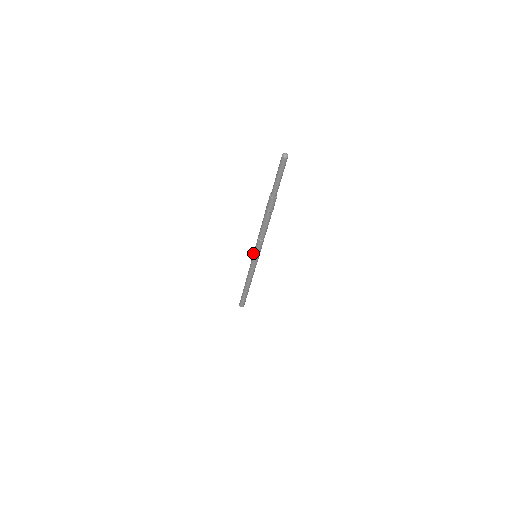
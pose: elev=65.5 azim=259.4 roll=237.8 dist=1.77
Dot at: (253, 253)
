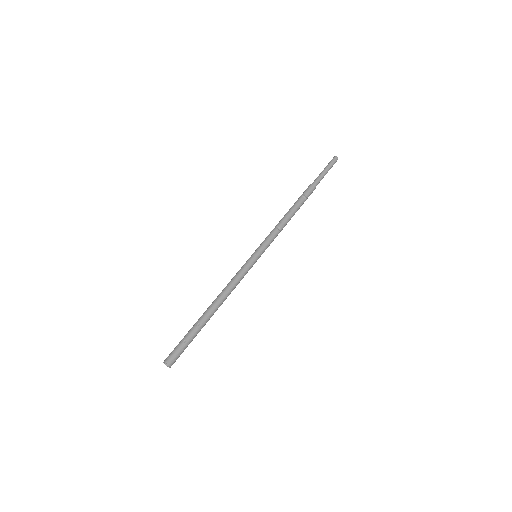
Dot at: (255, 250)
